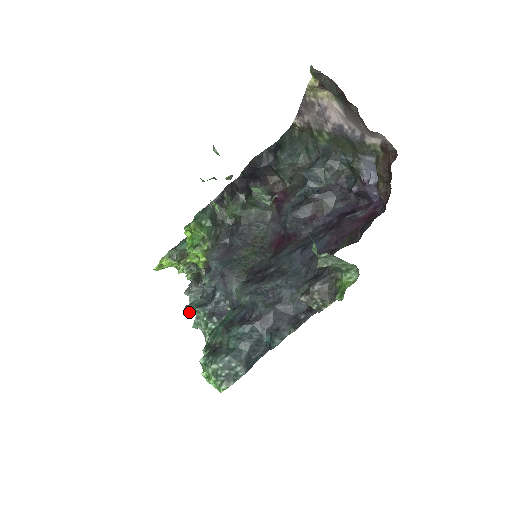
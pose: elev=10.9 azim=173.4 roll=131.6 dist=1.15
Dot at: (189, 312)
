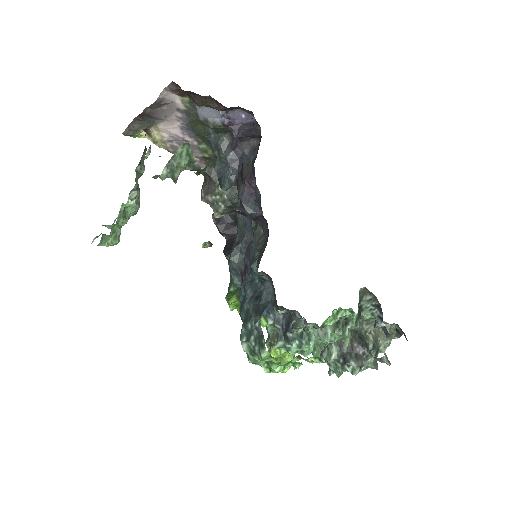
Dot at: (333, 372)
